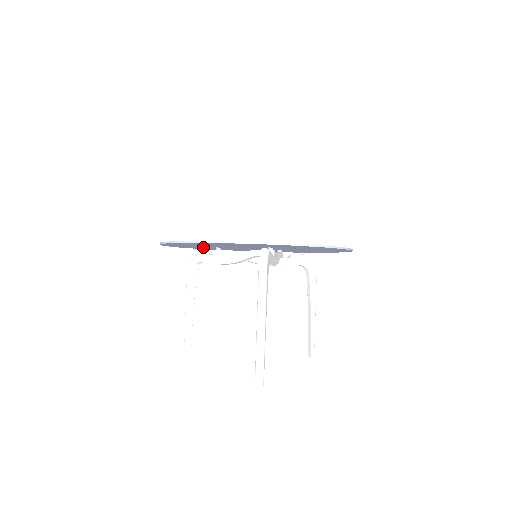
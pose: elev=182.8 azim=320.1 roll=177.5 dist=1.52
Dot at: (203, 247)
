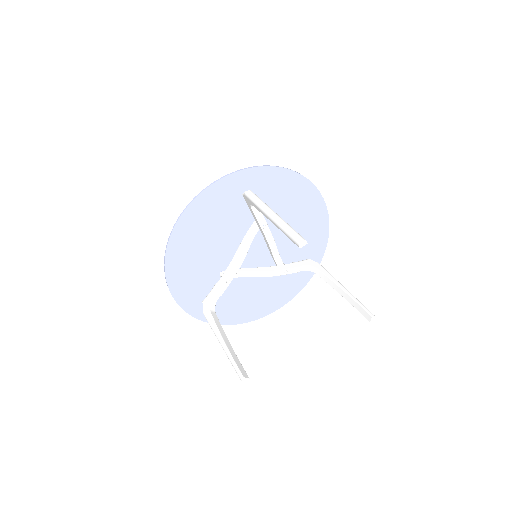
Dot at: (210, 287)
